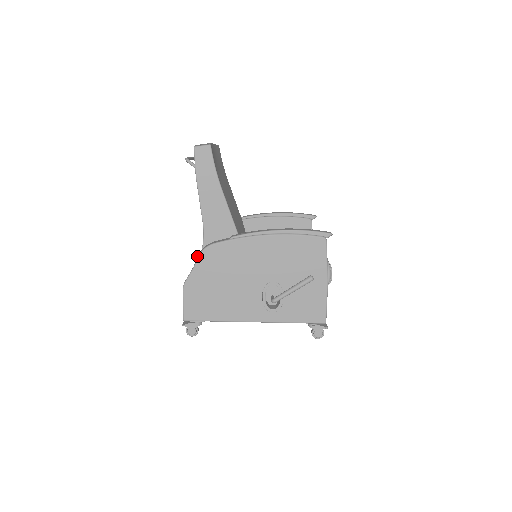
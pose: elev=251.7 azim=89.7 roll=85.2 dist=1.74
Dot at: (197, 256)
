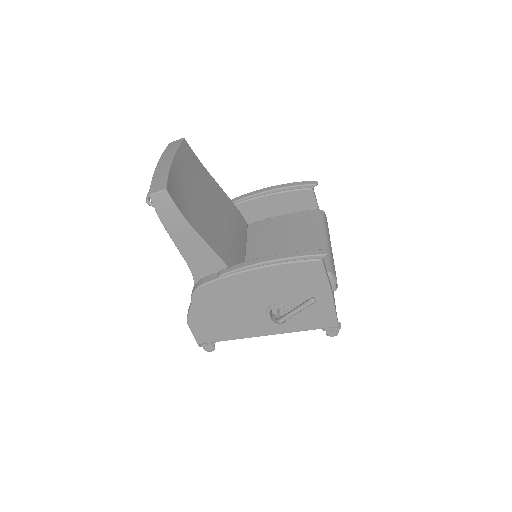
Dot at: occluded
